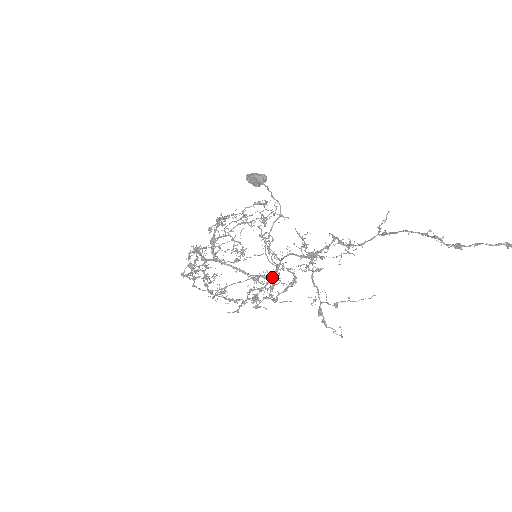
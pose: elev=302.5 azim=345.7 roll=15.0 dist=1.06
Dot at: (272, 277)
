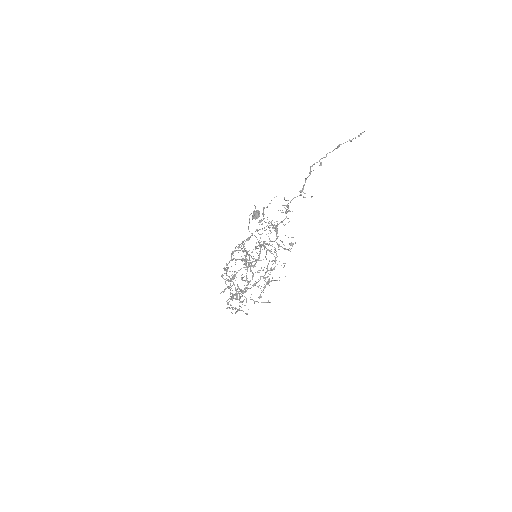
Dot at: (259, 255)
